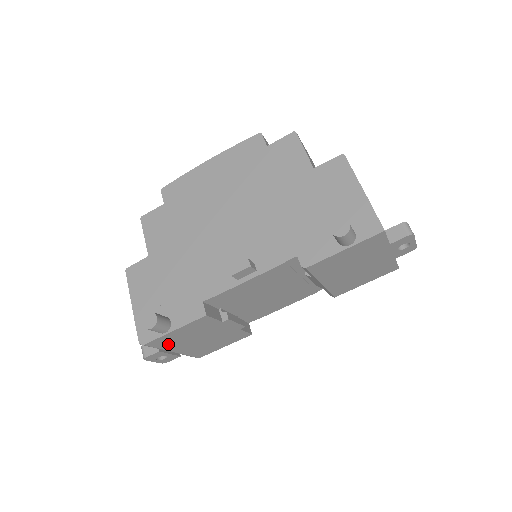
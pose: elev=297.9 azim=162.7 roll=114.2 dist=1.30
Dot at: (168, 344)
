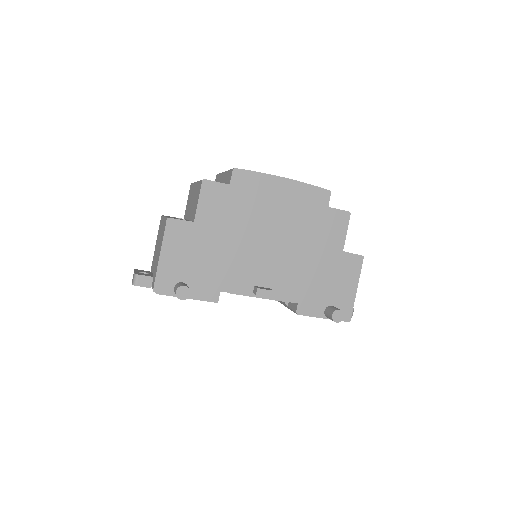
Dot at: occluded
